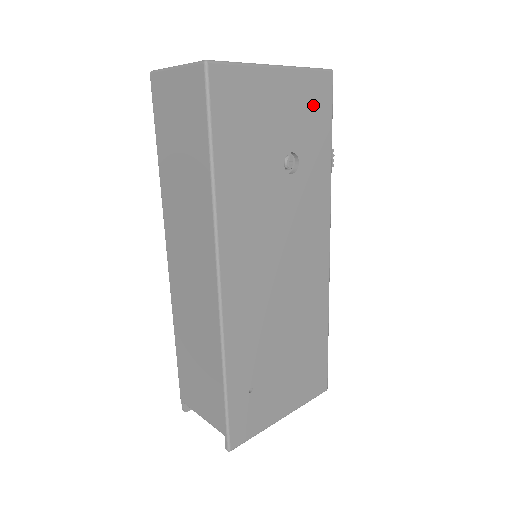
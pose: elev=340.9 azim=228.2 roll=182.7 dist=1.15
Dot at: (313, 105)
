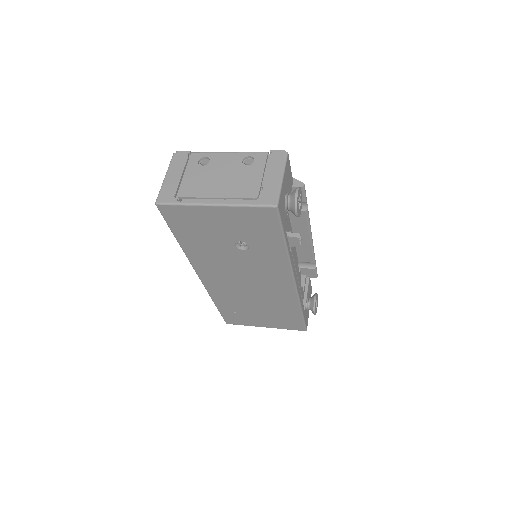
Dot at: (257, 223)
